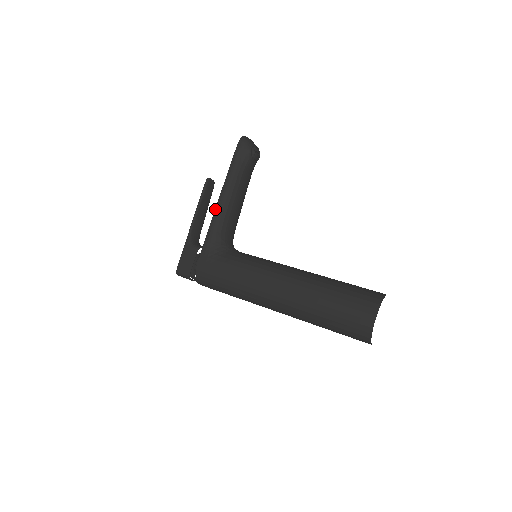
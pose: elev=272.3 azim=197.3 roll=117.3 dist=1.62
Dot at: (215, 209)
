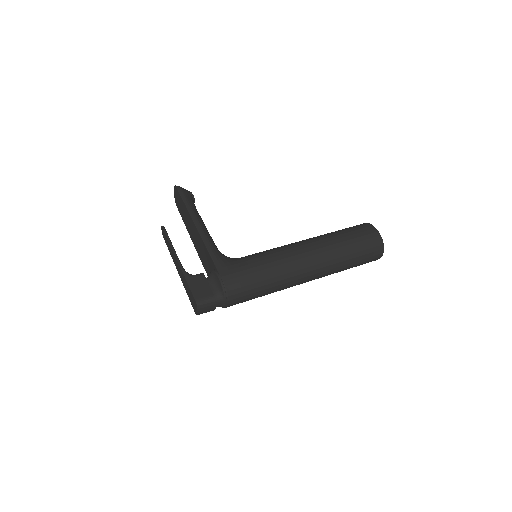
Dot at: (199, 233)
